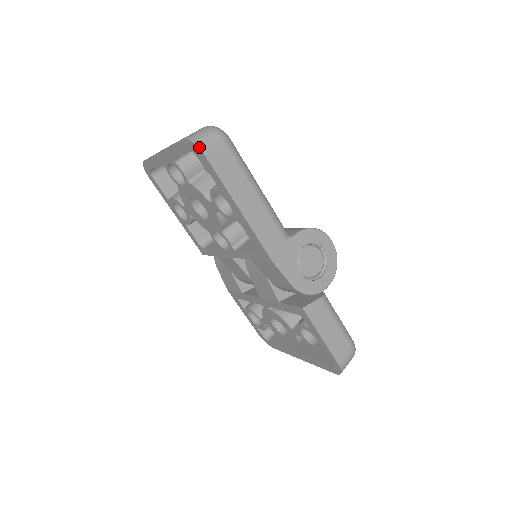
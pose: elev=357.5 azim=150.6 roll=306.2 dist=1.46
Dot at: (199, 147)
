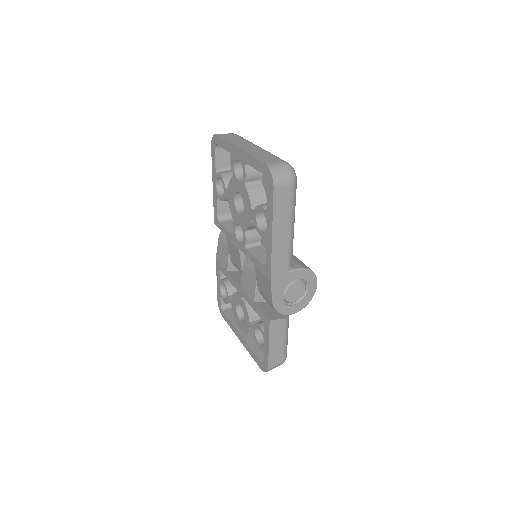
Dot at: (273, 180)
